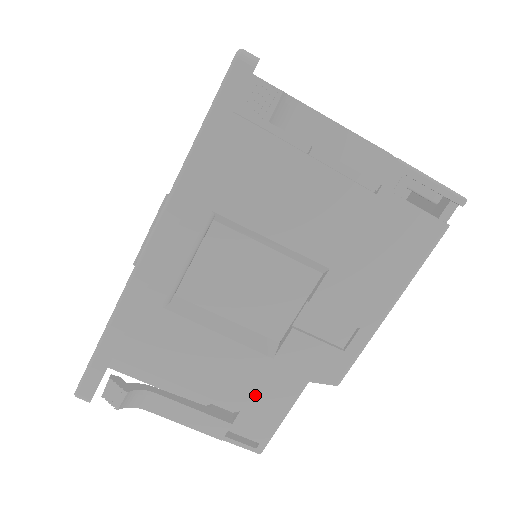
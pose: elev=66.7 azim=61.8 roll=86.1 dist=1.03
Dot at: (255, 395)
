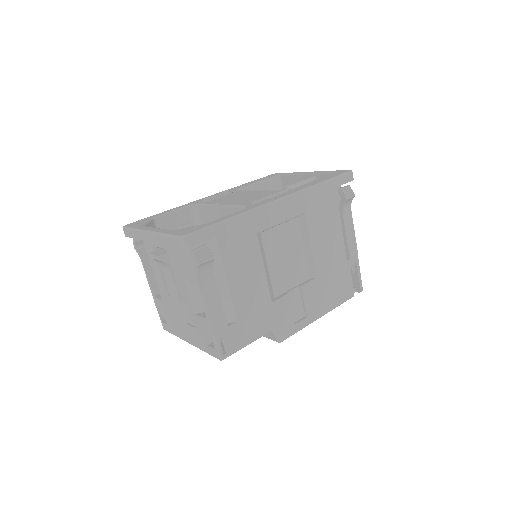
Dot at: (249, 318)
